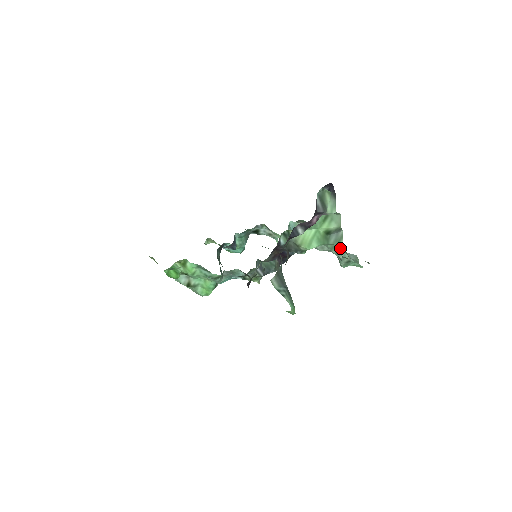
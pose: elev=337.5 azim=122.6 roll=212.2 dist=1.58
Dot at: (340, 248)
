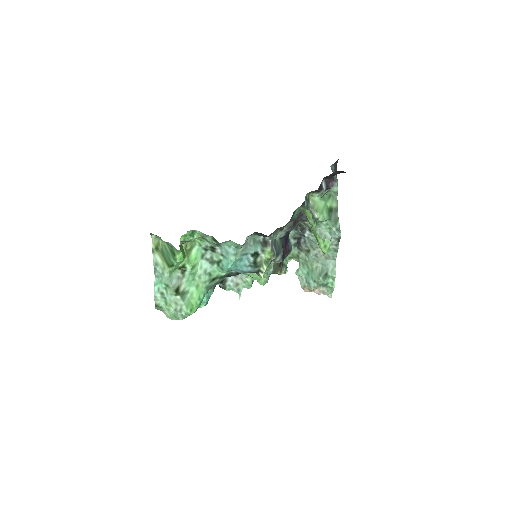
Dot at: (339, 225)
